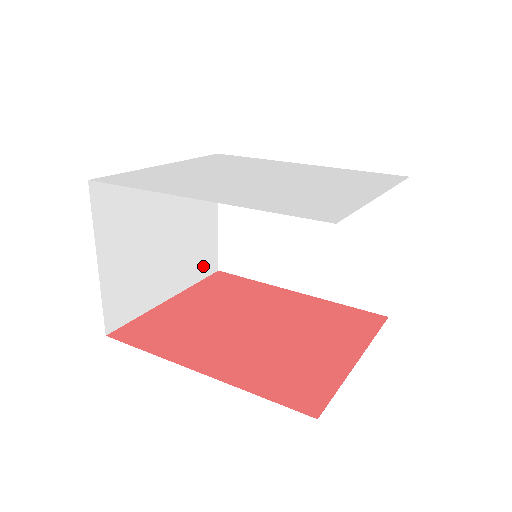
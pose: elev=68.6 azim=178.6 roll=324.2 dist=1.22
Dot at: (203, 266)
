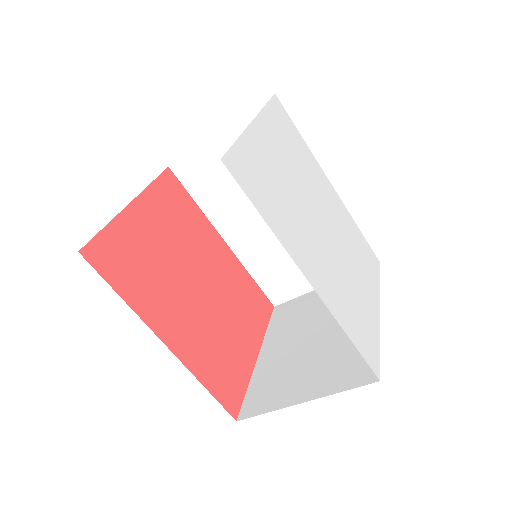
Dot at: occluded
